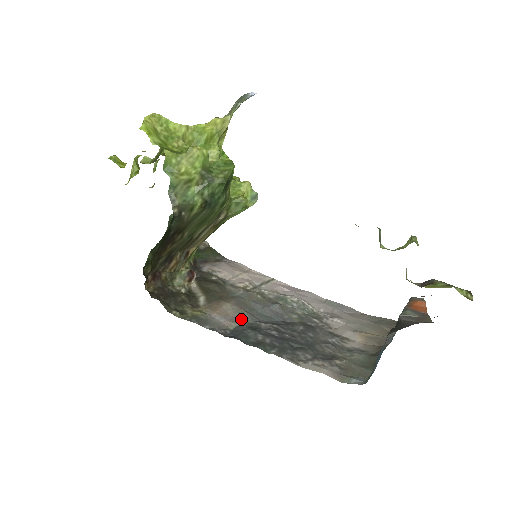
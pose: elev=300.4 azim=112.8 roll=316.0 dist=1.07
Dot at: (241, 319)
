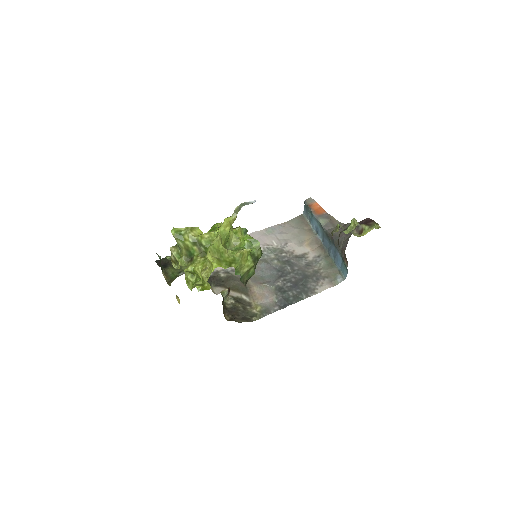
Dot at: (270, 290)
